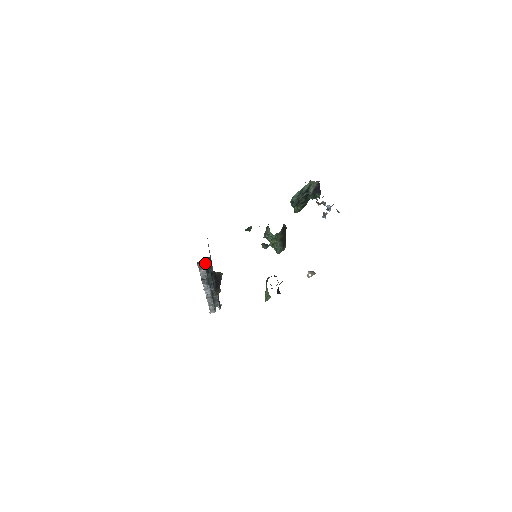
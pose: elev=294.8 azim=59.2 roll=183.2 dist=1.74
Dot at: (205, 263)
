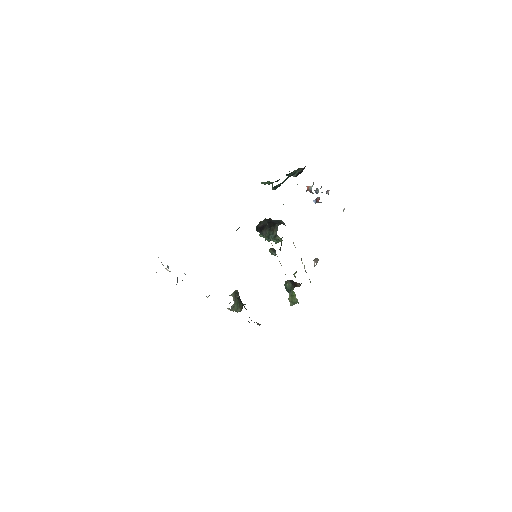
Dot at: occluded
